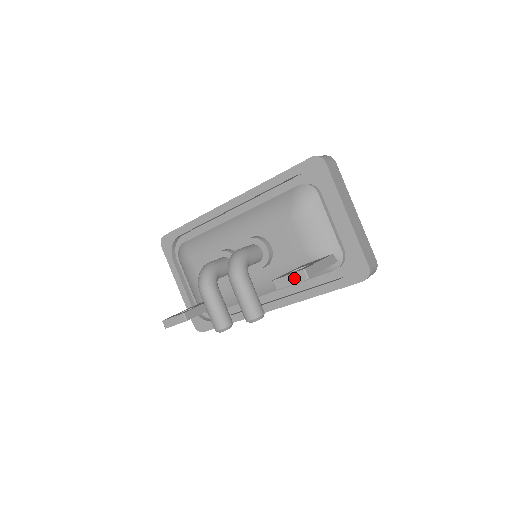
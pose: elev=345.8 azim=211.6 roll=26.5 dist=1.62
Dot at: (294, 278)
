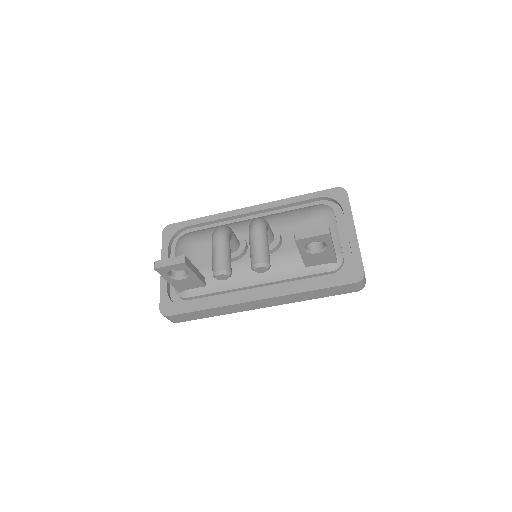
Dot at: (316, 232)
